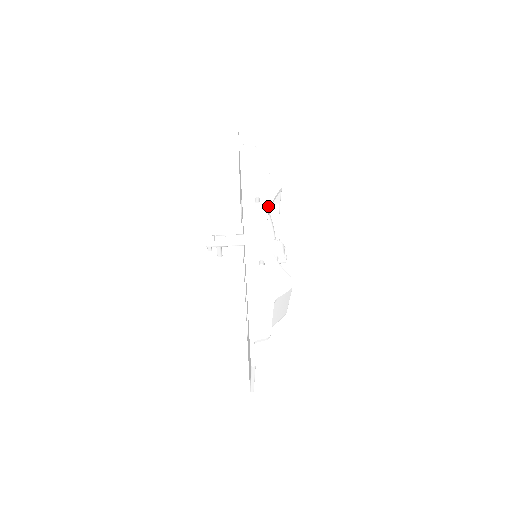
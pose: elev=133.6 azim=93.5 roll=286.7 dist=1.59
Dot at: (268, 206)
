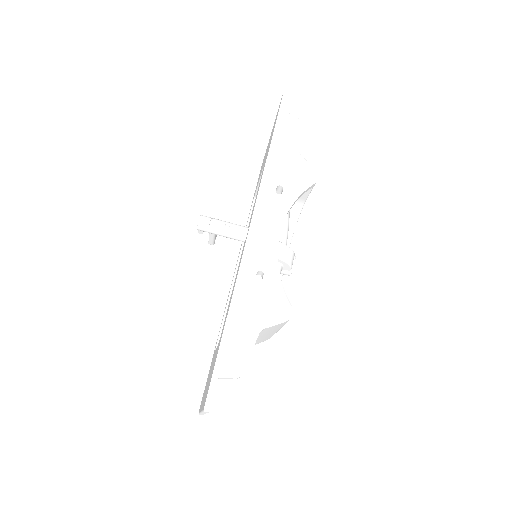
Dot at: (291, 202)
